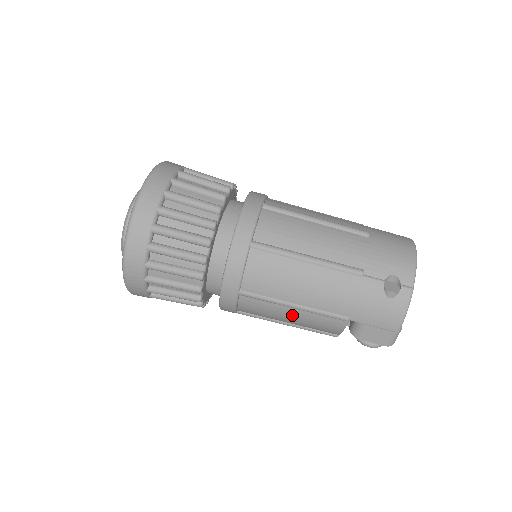
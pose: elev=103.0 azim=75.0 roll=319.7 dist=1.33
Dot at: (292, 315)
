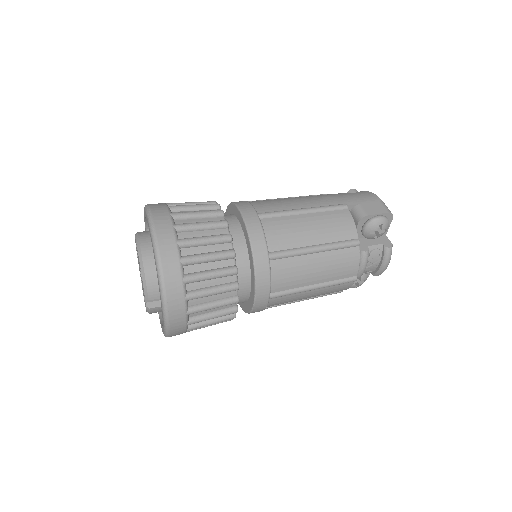
Dot at: (310, 222)
